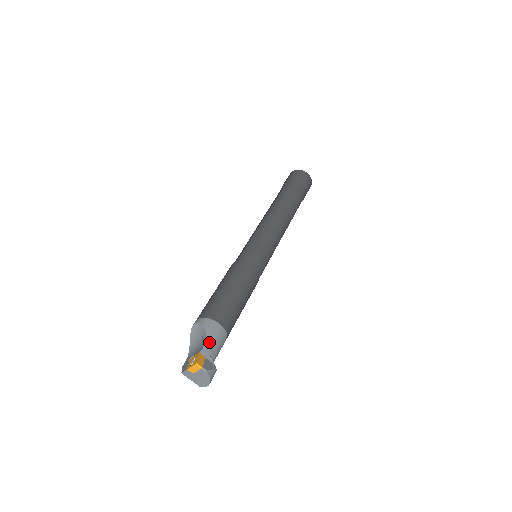
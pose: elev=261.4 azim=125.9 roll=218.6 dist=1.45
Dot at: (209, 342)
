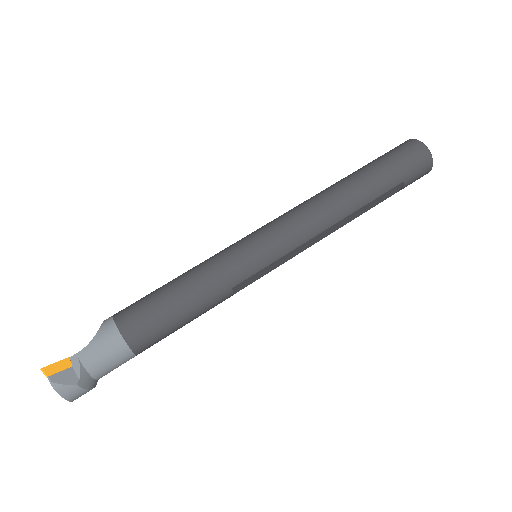
Dot at: (90, 349)
